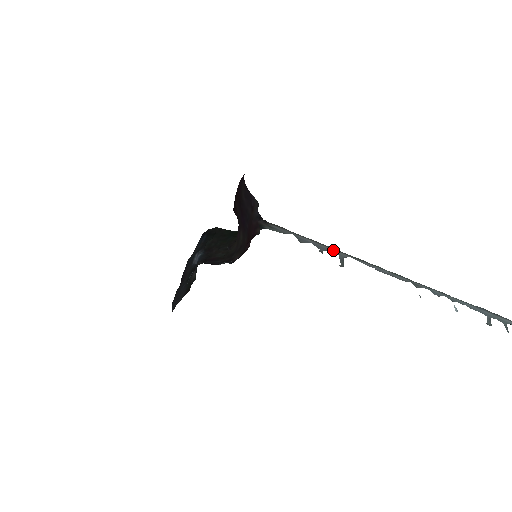
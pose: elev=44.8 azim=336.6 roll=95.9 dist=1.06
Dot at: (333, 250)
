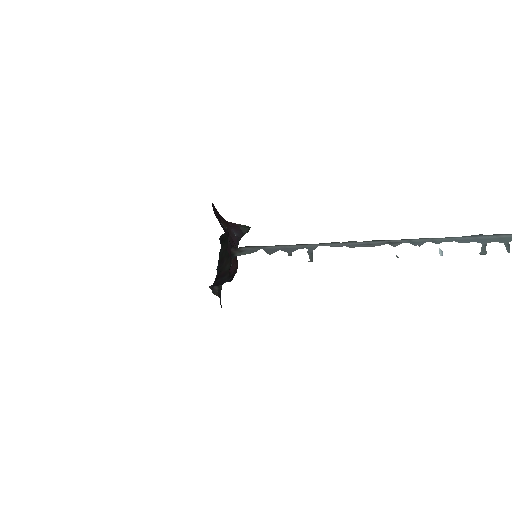
Dot at: (302, 246)
